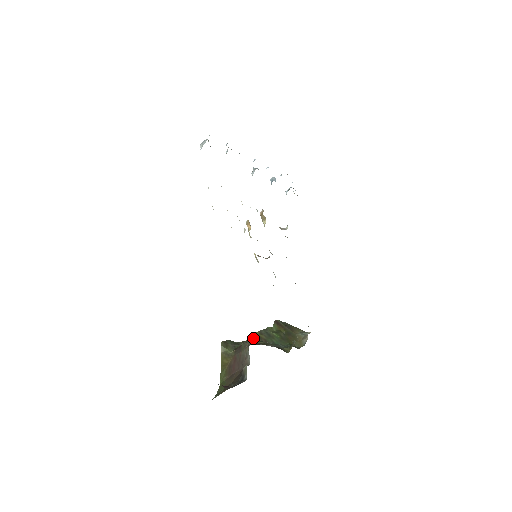
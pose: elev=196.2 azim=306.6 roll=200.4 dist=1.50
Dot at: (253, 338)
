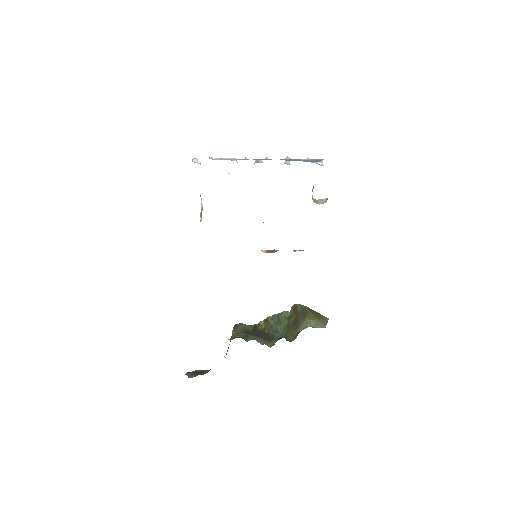
Dot at: (263, 323)
